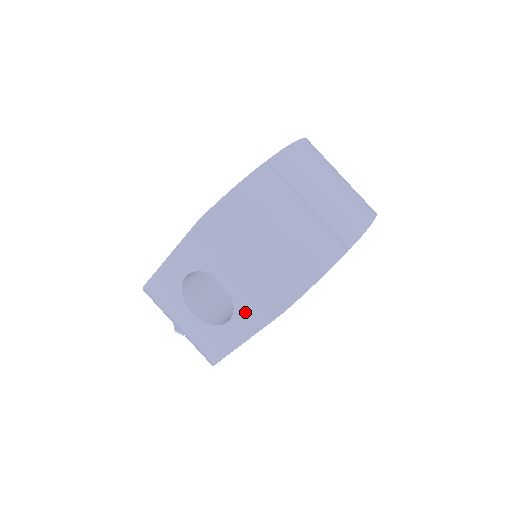
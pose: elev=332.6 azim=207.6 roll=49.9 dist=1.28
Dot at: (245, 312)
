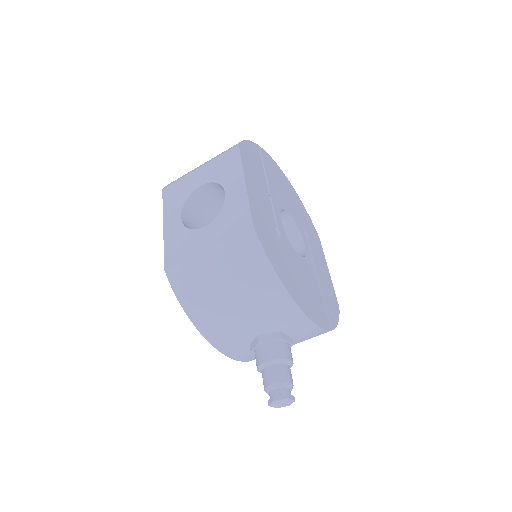
Dot at: (225, 175)
